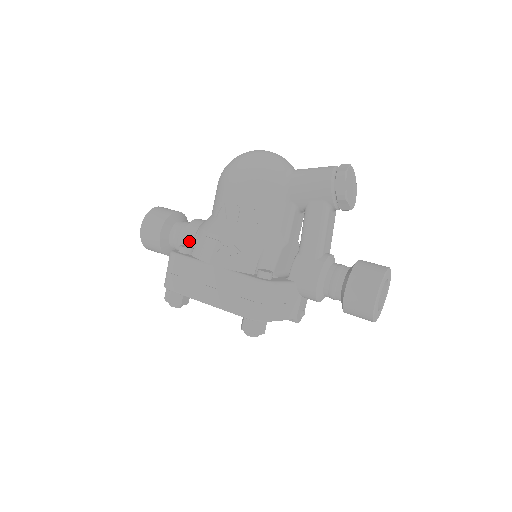
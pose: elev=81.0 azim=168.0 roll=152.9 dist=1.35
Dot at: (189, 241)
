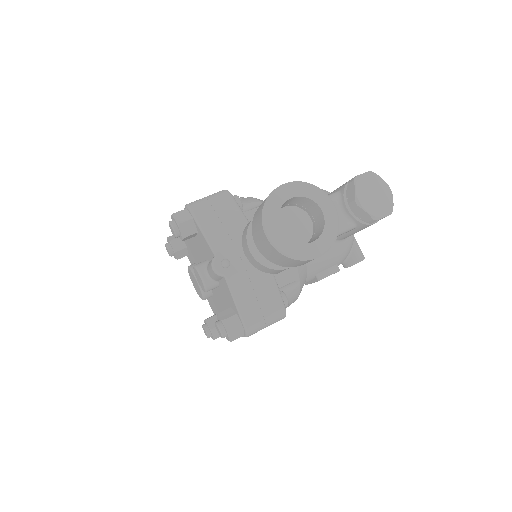
Dot at: occluded
